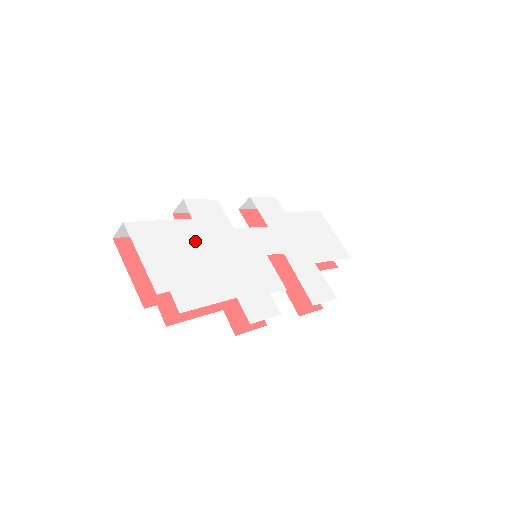
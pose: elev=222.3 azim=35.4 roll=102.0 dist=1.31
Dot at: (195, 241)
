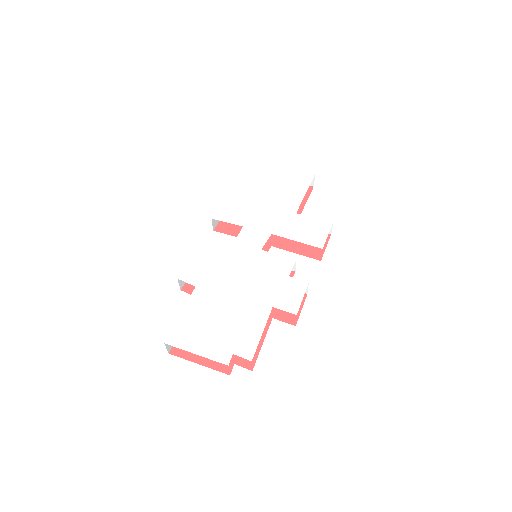
Dot at: (213, 300)
